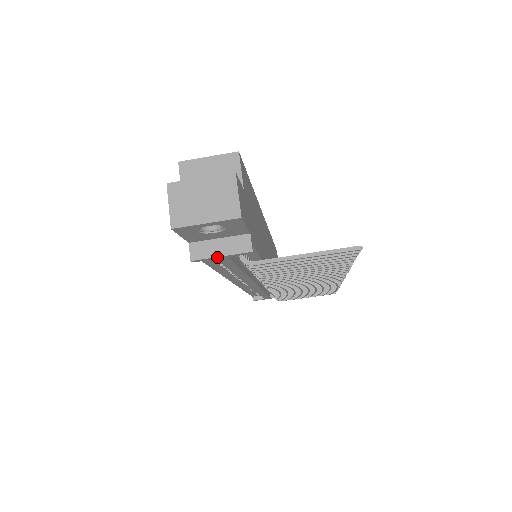
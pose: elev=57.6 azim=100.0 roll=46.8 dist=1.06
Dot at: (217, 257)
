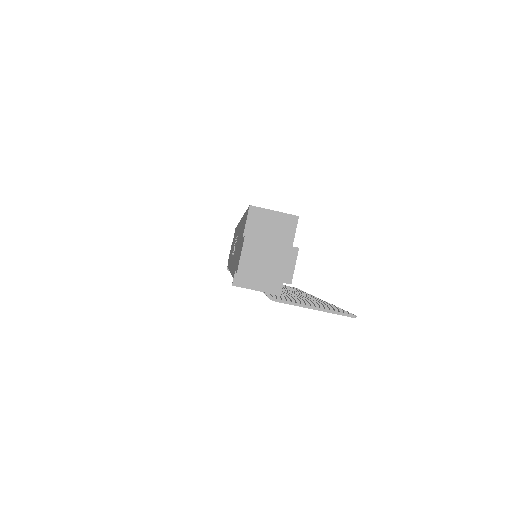
Dot at: (253, 289)
